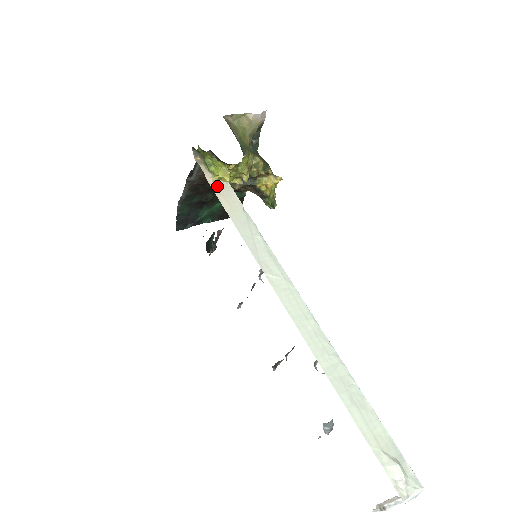
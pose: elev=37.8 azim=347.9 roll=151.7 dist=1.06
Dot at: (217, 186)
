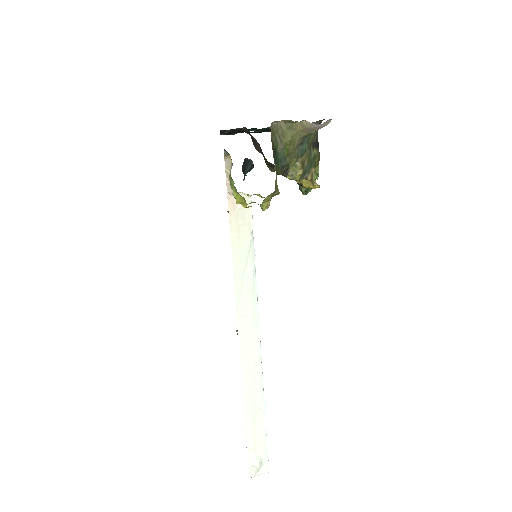
Dot at: (235, 201)
